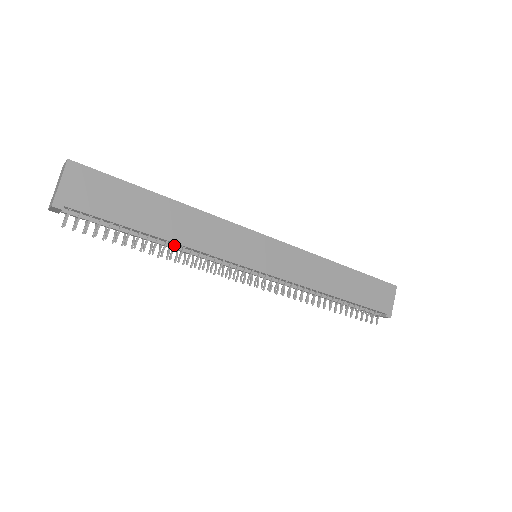
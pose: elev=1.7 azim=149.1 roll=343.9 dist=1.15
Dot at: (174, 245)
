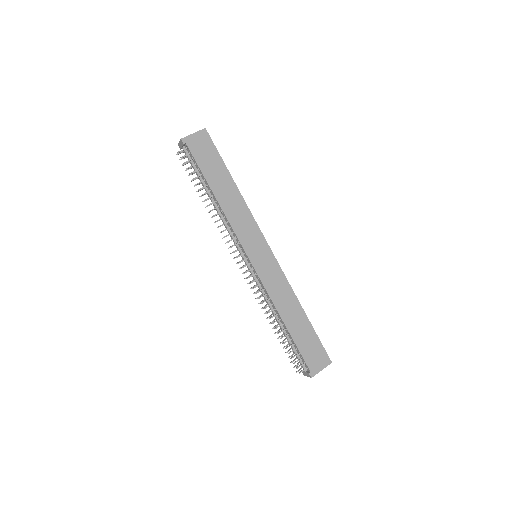
Dot at: (218, 206)
